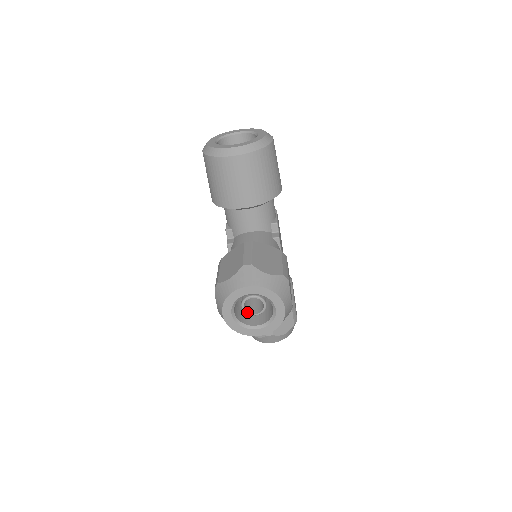
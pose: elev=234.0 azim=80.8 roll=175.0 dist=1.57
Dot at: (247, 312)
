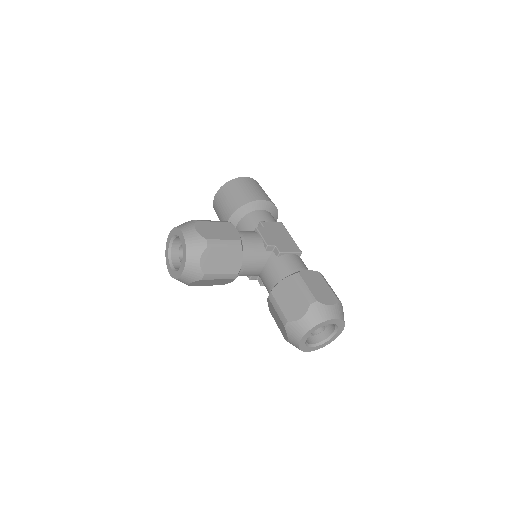
Dot at: occluded
